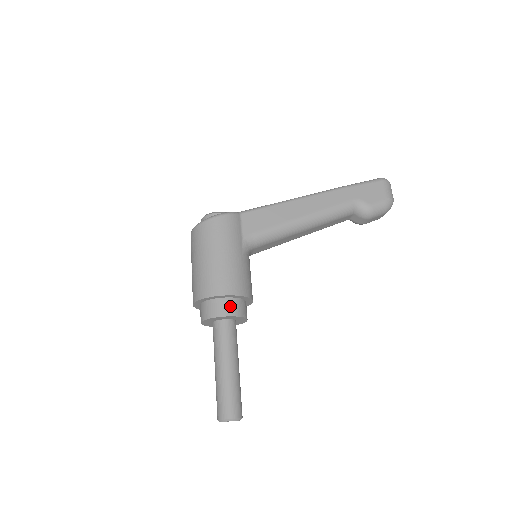
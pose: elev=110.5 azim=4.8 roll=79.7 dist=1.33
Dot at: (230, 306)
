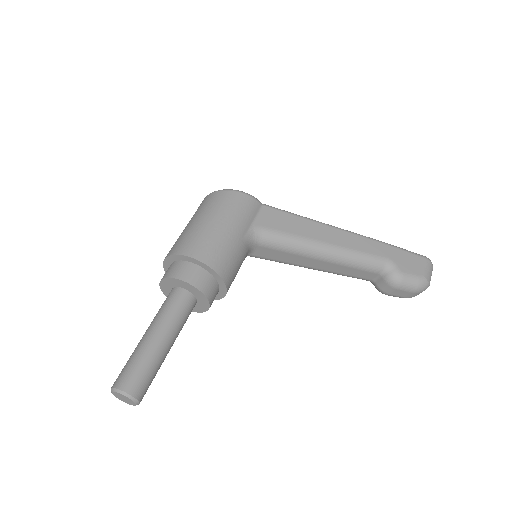
Dot at: (199, 276)
